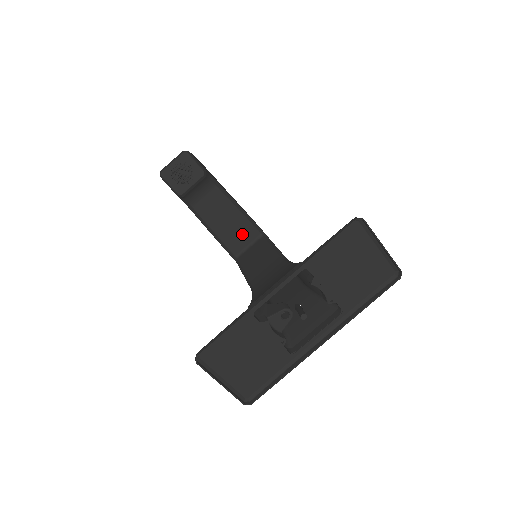
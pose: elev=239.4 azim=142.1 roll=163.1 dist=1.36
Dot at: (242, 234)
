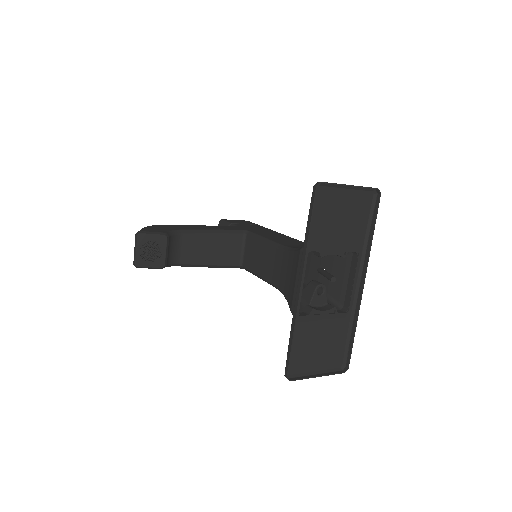
Dot at: (230, 247)
